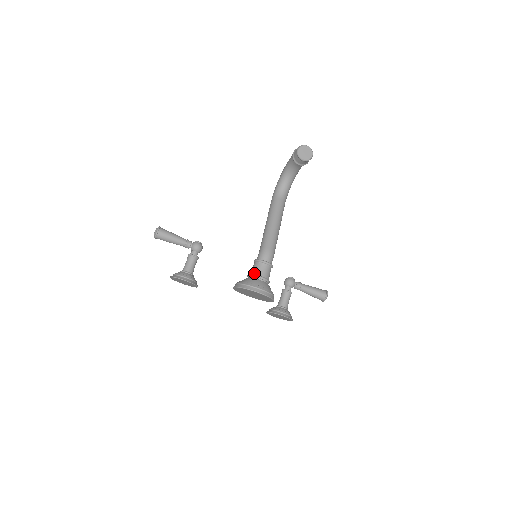
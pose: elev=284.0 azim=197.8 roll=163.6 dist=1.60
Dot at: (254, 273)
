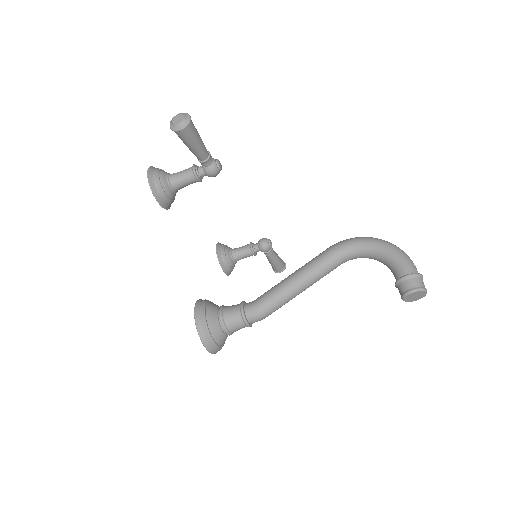
Dot at: (227, 325)
